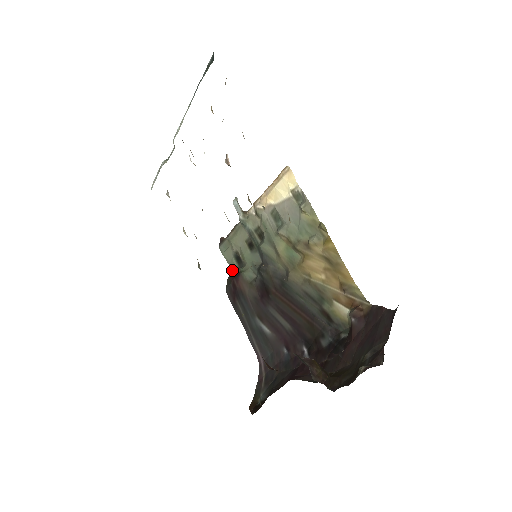
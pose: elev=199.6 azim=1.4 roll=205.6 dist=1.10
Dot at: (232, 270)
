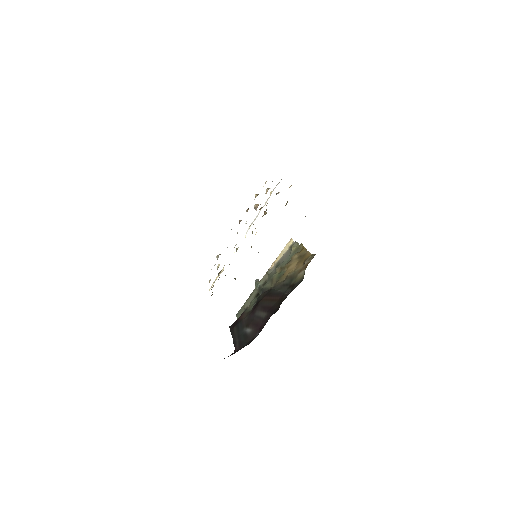
Dot at: occluded
